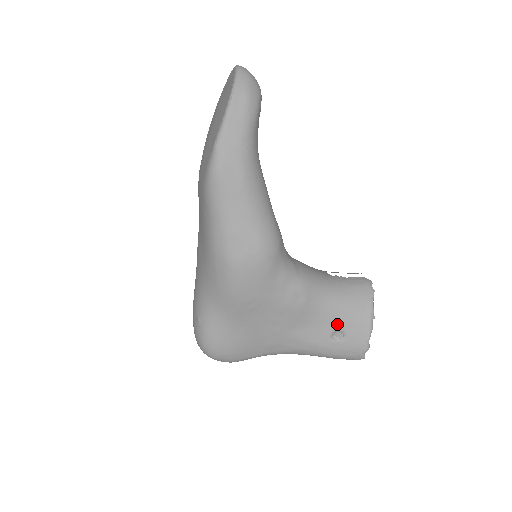
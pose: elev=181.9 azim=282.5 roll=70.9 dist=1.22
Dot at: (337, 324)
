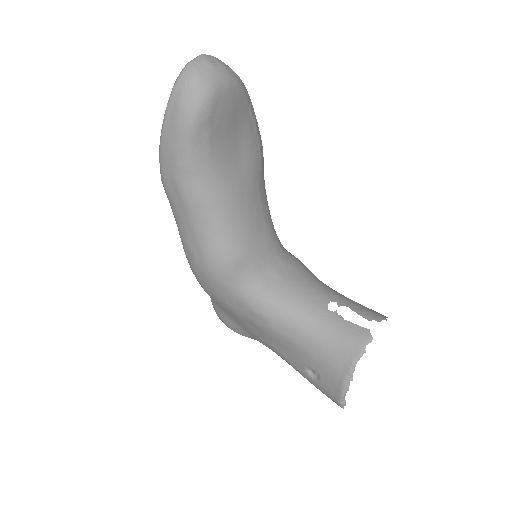
Dot at: (310, 363)
